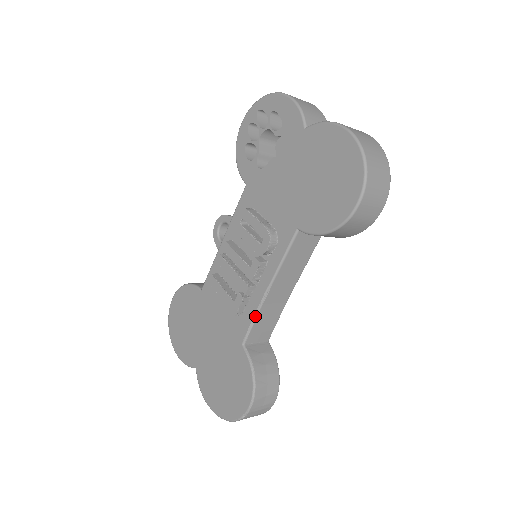
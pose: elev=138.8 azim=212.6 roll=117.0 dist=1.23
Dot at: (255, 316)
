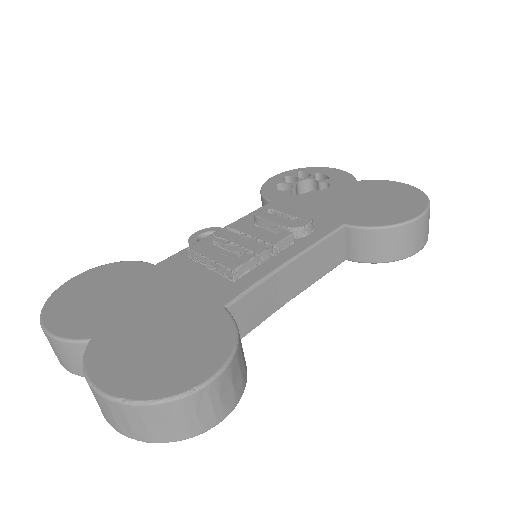
Dot at: (260, 281)
